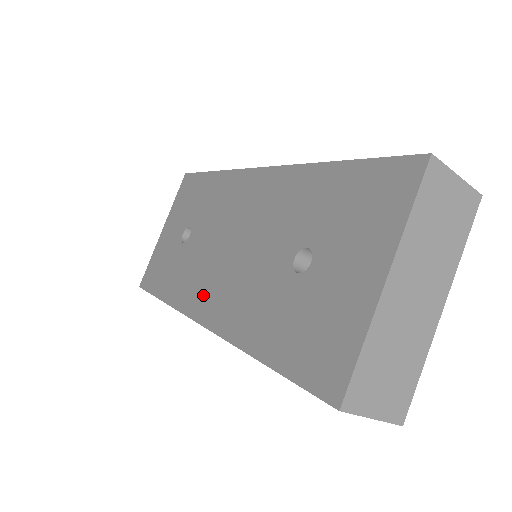
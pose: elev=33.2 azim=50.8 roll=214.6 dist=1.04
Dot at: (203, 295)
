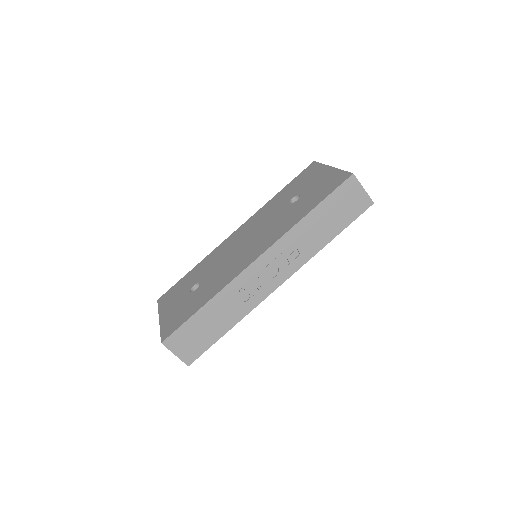
Dot at: (245, 260)
